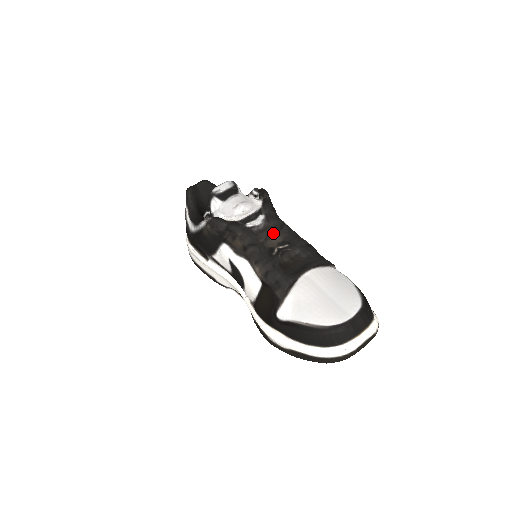
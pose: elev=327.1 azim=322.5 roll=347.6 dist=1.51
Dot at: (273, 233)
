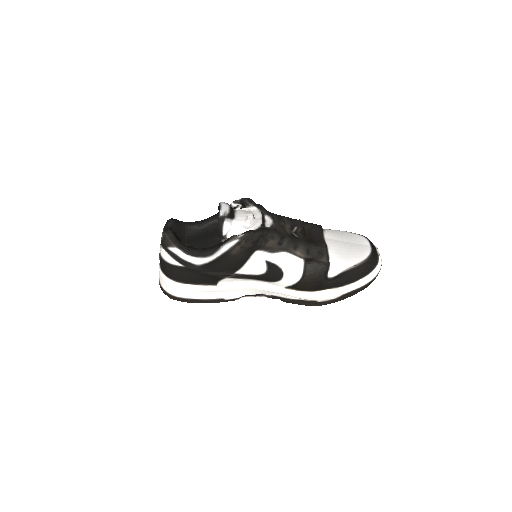
Dot at: (282, 224)
